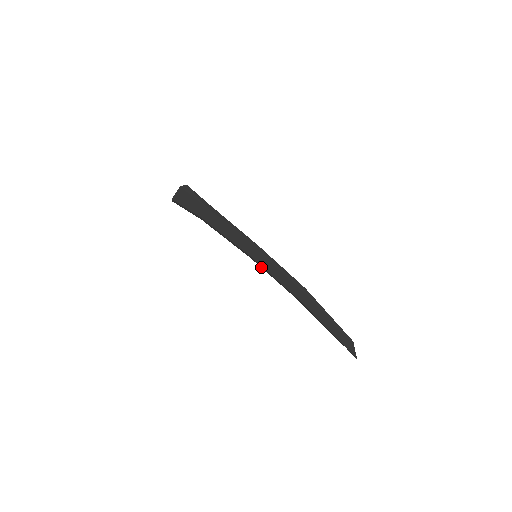
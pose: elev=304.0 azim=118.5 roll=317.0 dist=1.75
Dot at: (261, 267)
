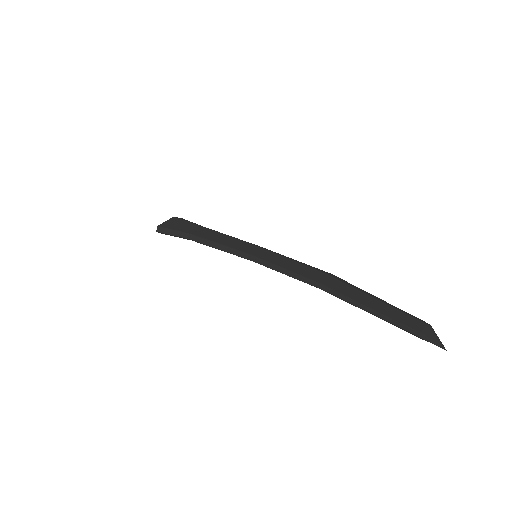
Dot at: (261, 264)
